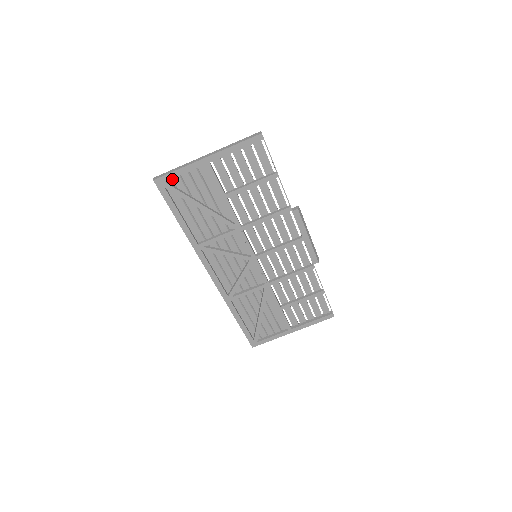
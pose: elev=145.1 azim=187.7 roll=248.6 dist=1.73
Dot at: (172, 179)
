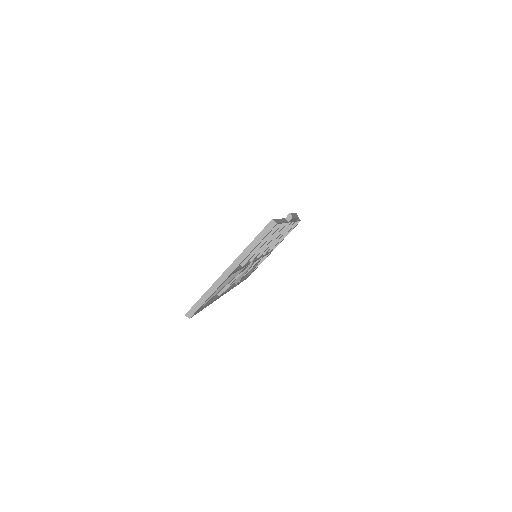
Dot at: occluded
